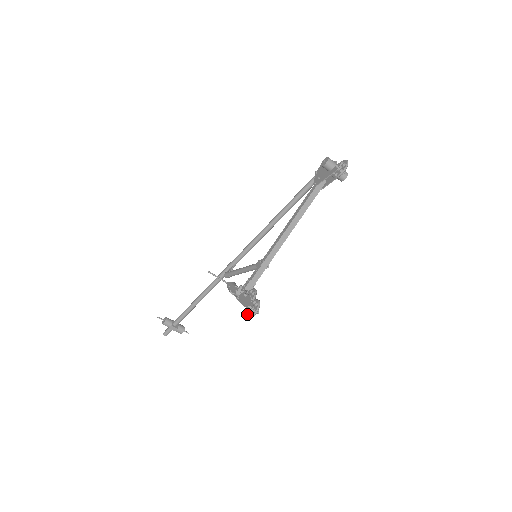
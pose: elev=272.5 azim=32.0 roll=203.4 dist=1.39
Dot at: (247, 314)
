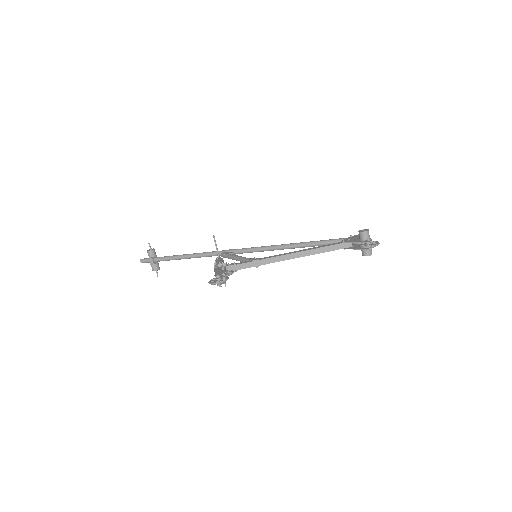
Dot at: (211, 280)
